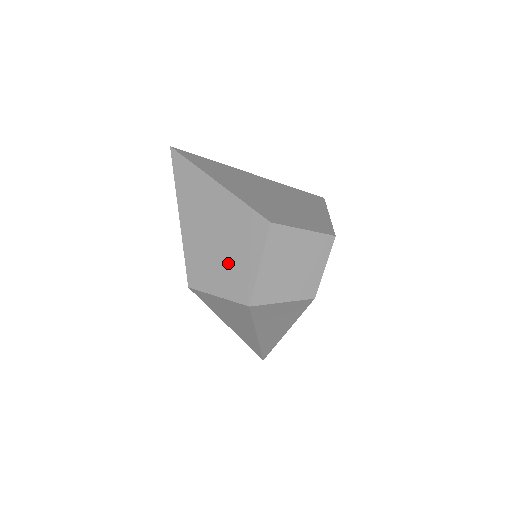
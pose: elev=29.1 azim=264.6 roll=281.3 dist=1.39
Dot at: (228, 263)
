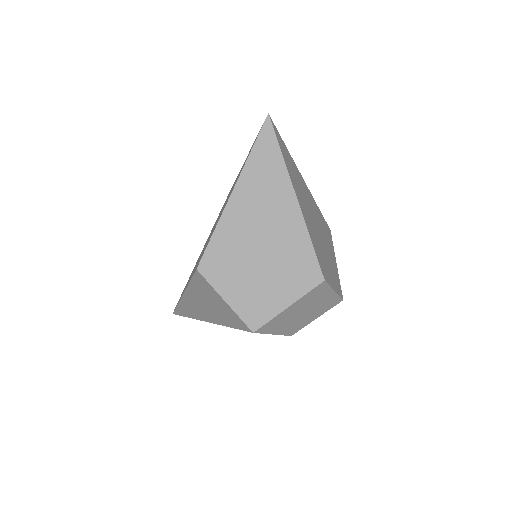
Dot at: (257, 281)
